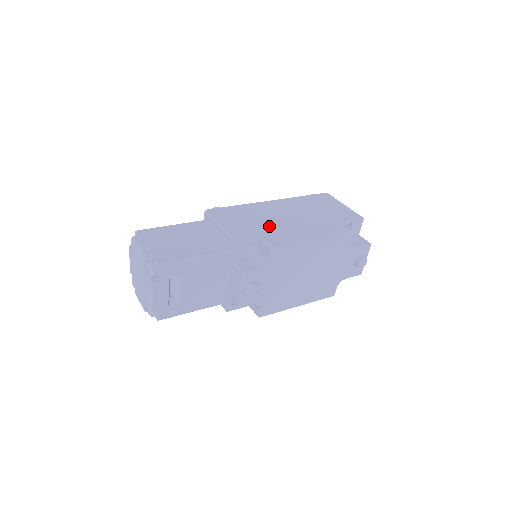
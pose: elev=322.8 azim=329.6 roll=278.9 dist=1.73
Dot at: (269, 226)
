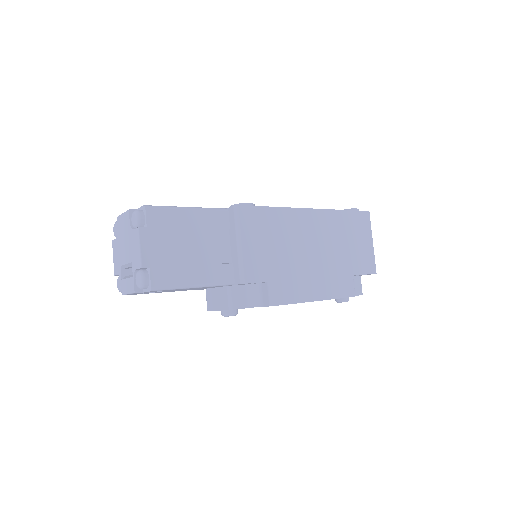
Dot at: (287, 264)
